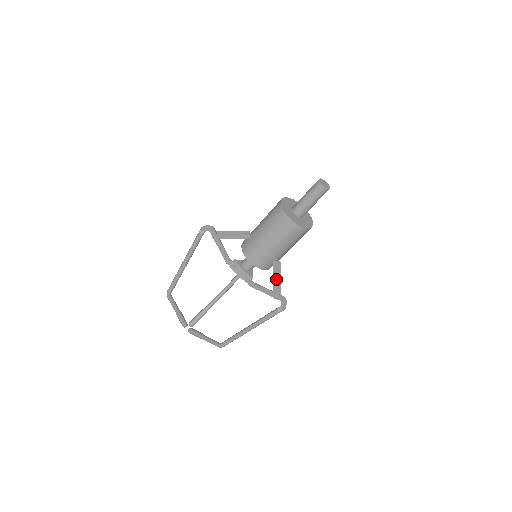
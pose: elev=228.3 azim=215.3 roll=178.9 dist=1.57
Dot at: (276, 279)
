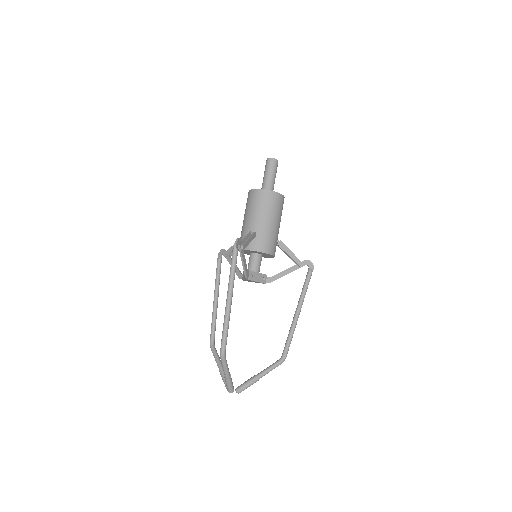
Dot at: (244, 238)
